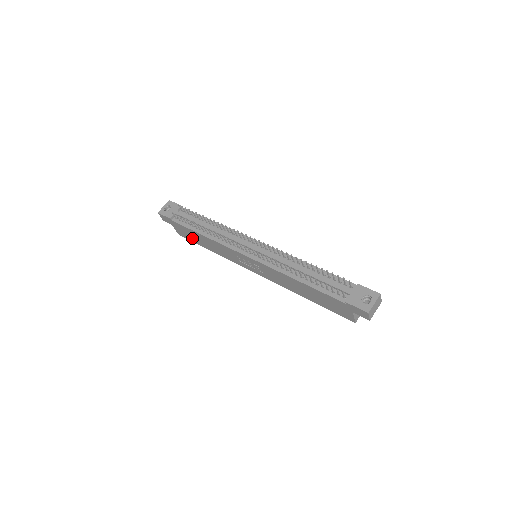
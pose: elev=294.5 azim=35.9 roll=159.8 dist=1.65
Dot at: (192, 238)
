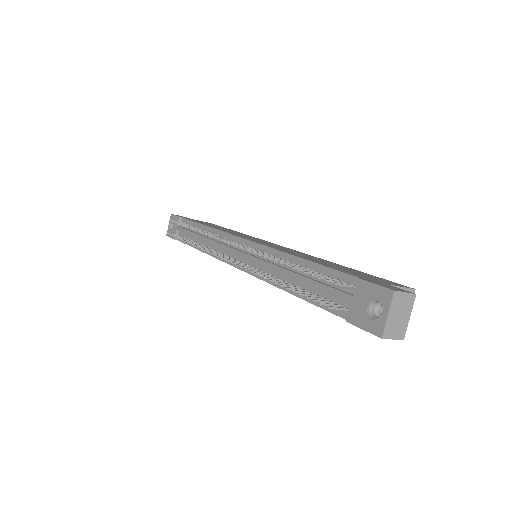
Dot at: occluded
